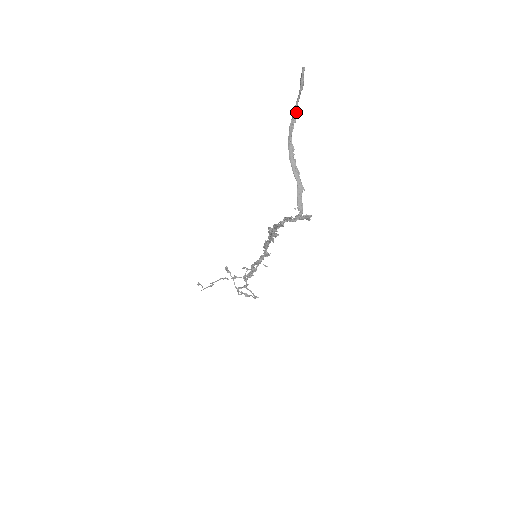
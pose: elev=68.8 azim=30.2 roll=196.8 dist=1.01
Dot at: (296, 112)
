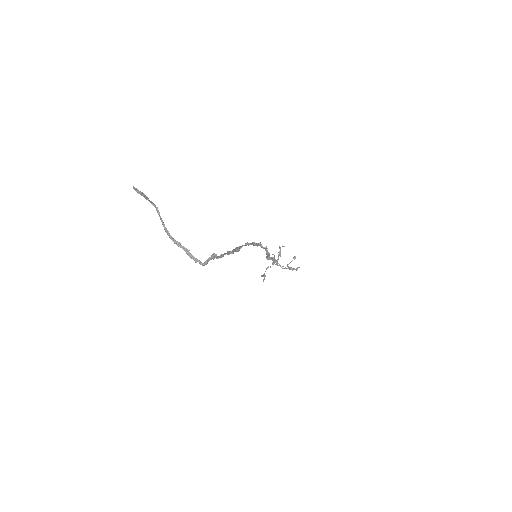
Dot at: (155, 206)
